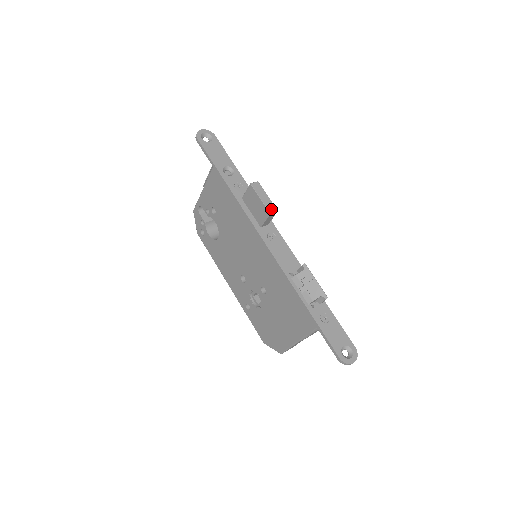
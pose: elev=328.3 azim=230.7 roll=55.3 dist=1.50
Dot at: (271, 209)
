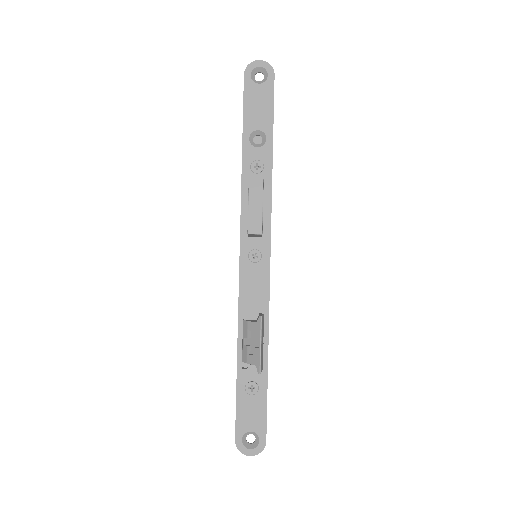
Dot at: (253, 228)
